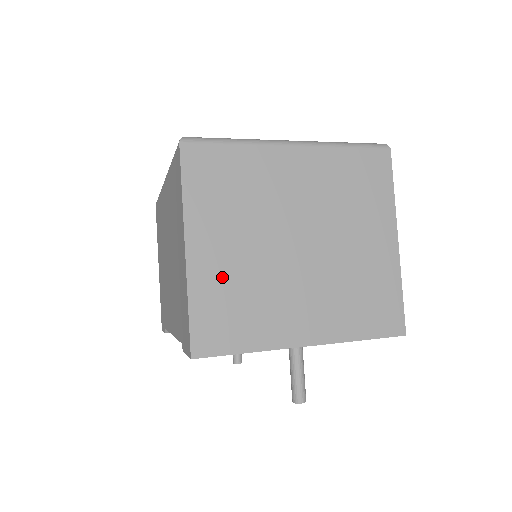
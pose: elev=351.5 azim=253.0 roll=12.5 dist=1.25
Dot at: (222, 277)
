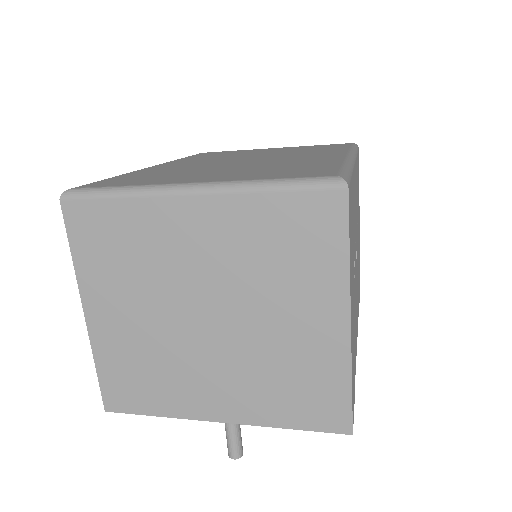
Dot at: (123, 344)
